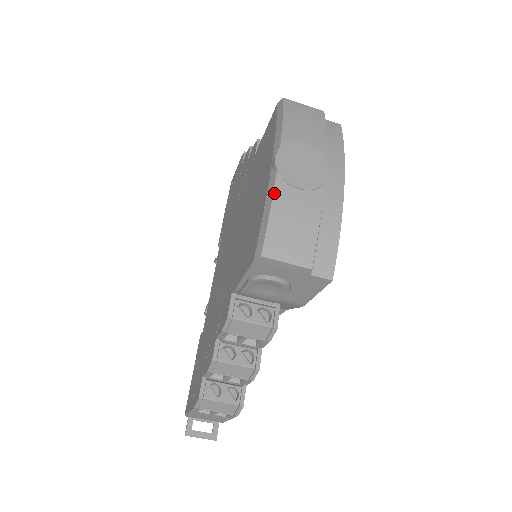
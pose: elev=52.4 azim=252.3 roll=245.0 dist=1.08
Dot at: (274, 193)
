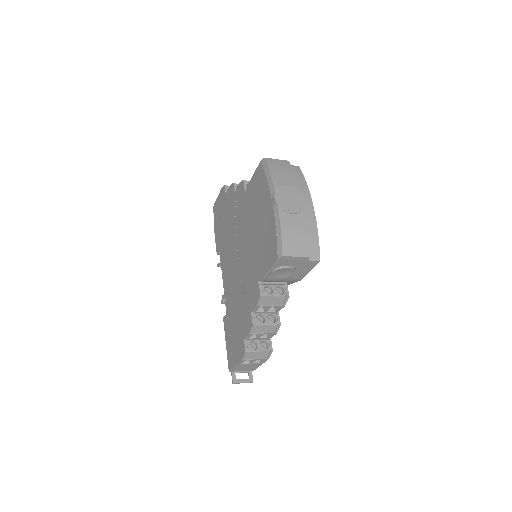
Dot at: (280, 219)
